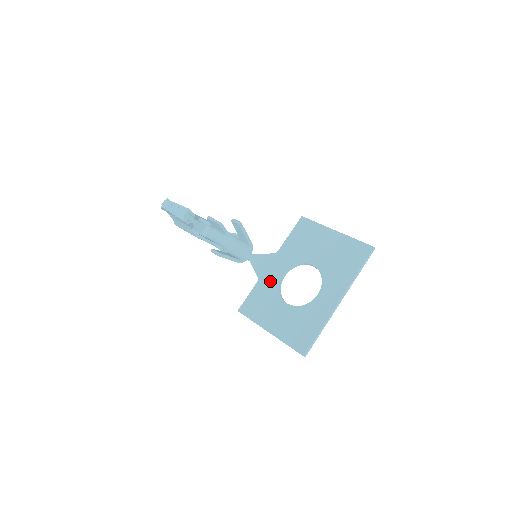
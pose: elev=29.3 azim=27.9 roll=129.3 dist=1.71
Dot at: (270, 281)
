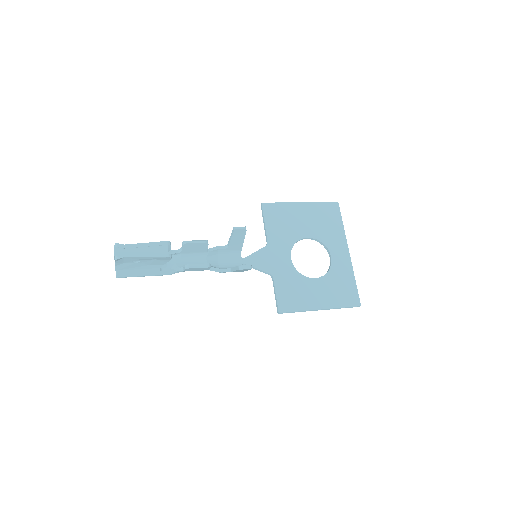
Dot at: (285, 270)
